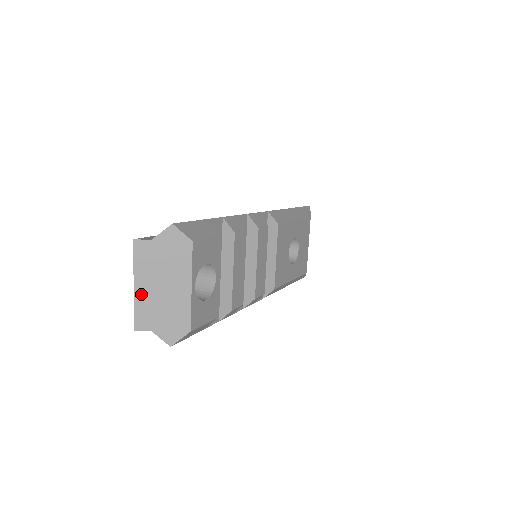
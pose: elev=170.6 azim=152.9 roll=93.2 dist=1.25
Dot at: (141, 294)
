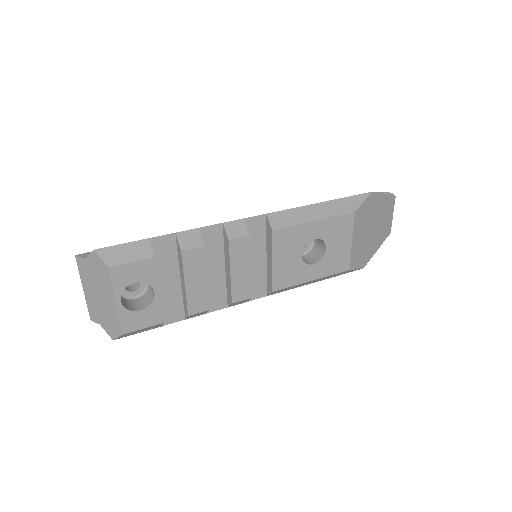
Dot at: (88, 296)
